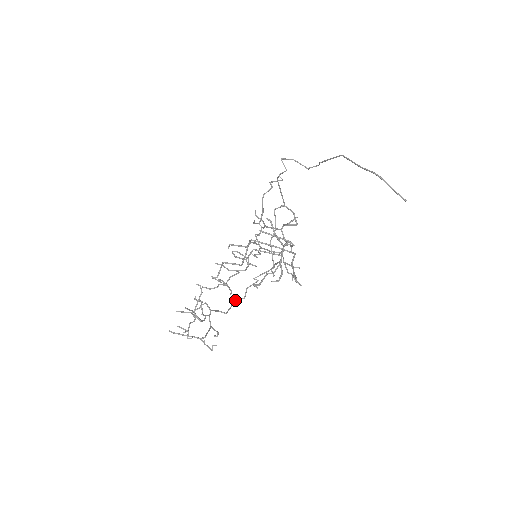
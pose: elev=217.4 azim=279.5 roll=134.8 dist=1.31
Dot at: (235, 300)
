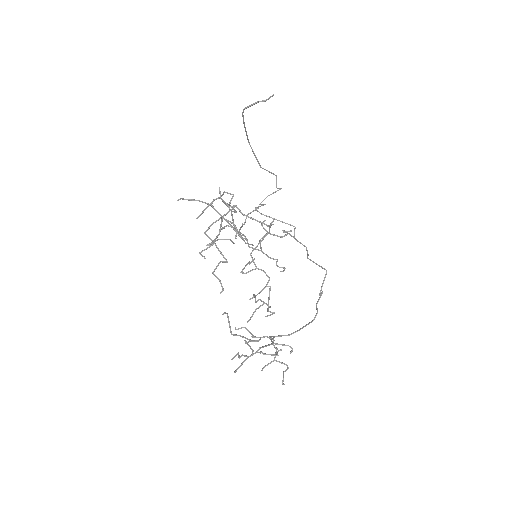
Dot at: (311, 321)
